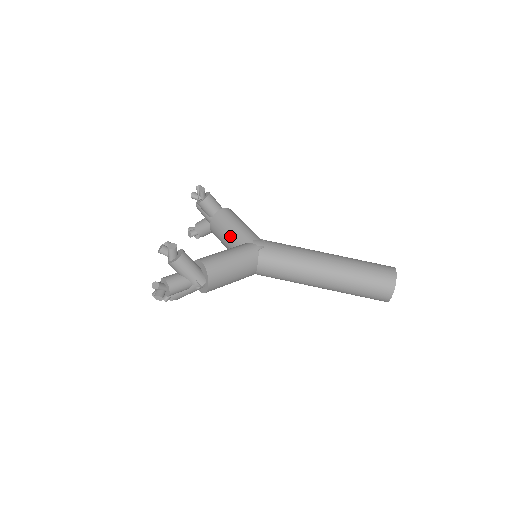
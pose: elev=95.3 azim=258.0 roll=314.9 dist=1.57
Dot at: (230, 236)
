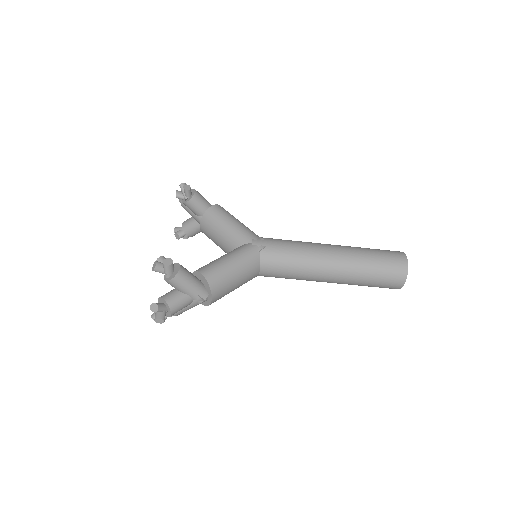
Dot at: (225, 237)
